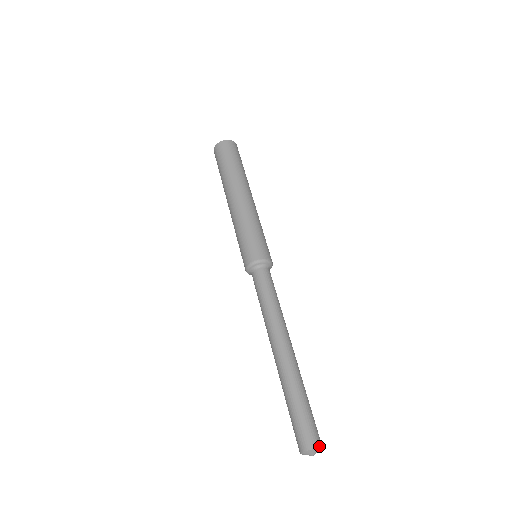
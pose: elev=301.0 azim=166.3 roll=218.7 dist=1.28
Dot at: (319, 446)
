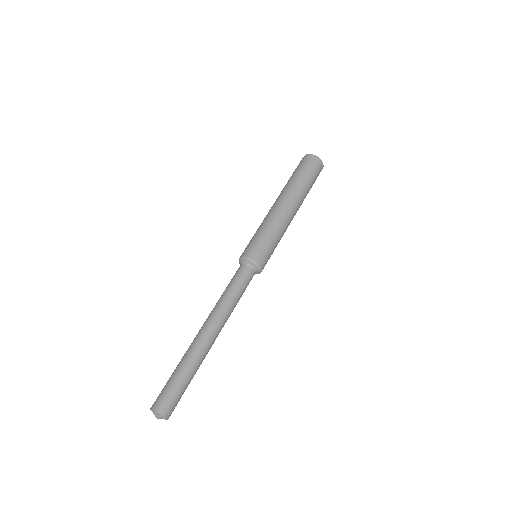
Dot at: (161, 413)
